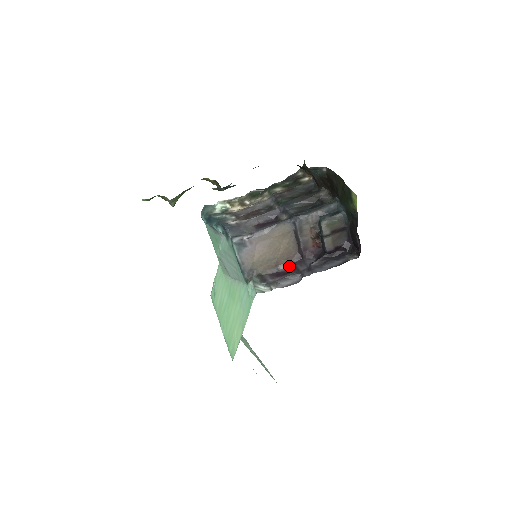
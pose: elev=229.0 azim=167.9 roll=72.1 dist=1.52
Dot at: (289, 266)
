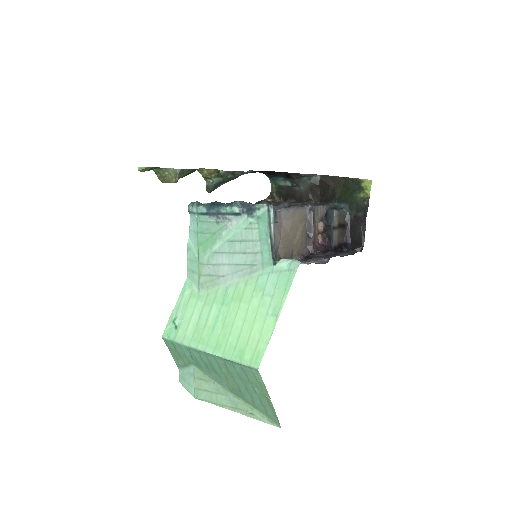
Dot at: (301, 259)
